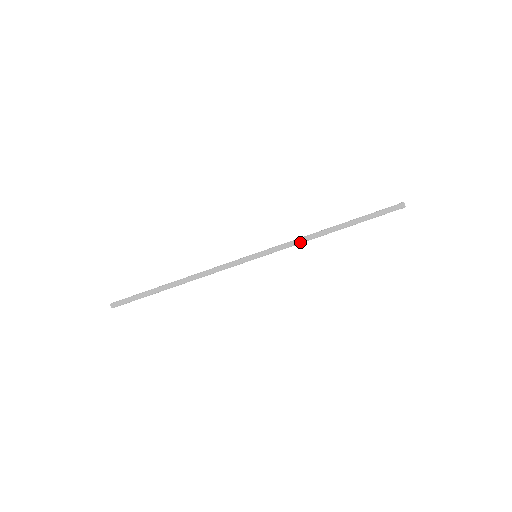
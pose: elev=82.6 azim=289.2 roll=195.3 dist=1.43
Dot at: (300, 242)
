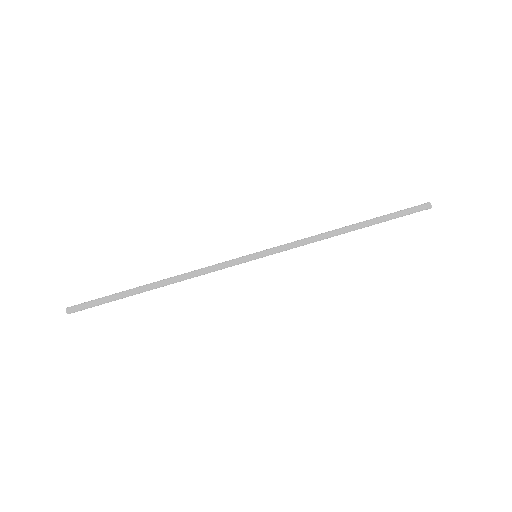
Dot at: occluded
